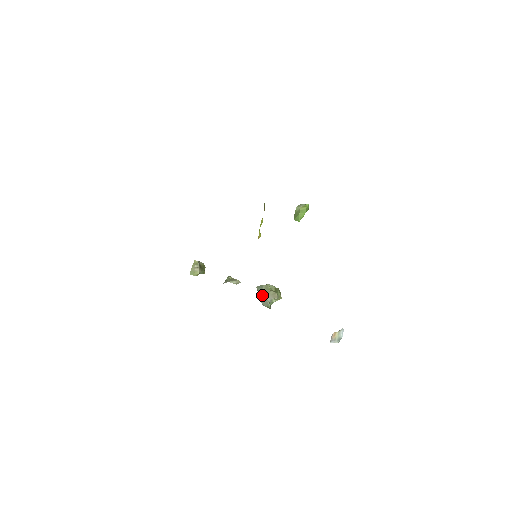
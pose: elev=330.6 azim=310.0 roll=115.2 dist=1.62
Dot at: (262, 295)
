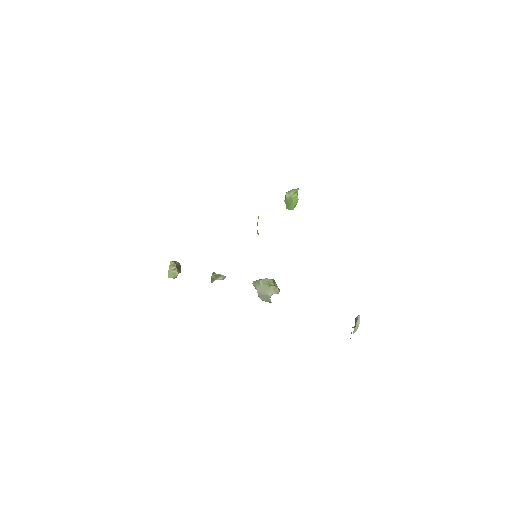
Dot at: (261, 291)
